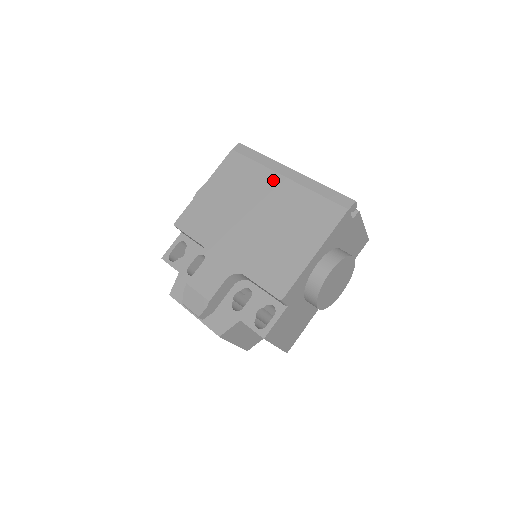
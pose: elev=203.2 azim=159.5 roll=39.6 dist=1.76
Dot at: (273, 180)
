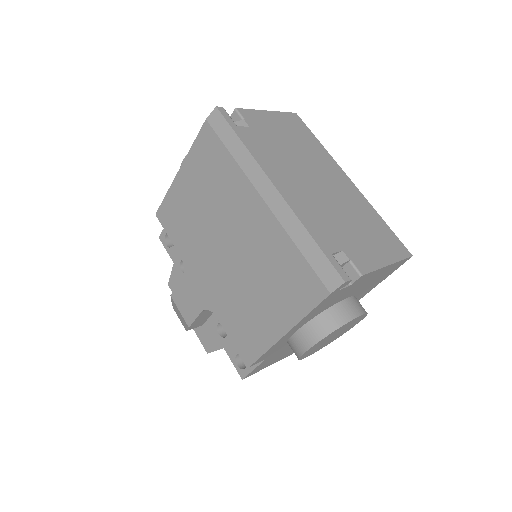
Dot at: (249, 198)
